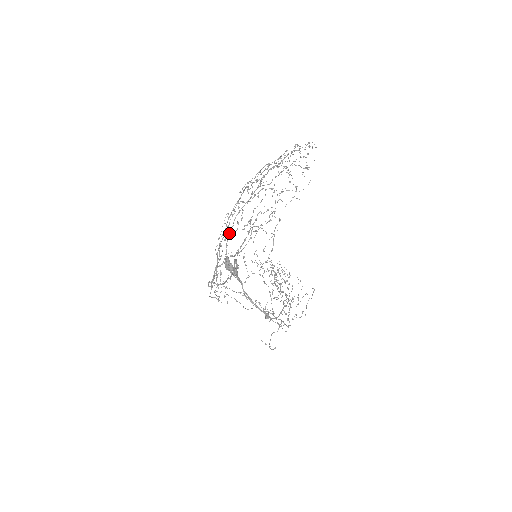
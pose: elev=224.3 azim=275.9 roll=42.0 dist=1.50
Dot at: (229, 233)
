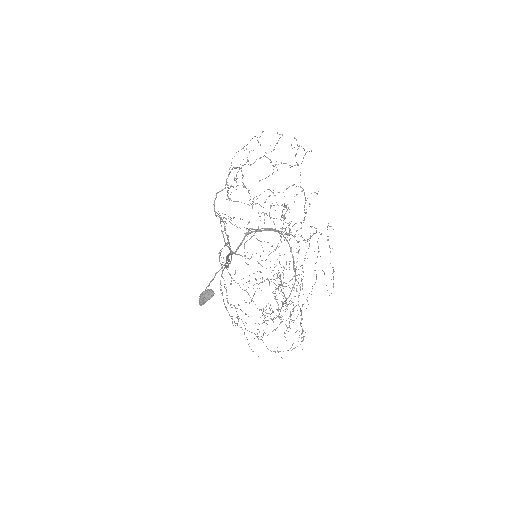
Dot at: (221, 264)
